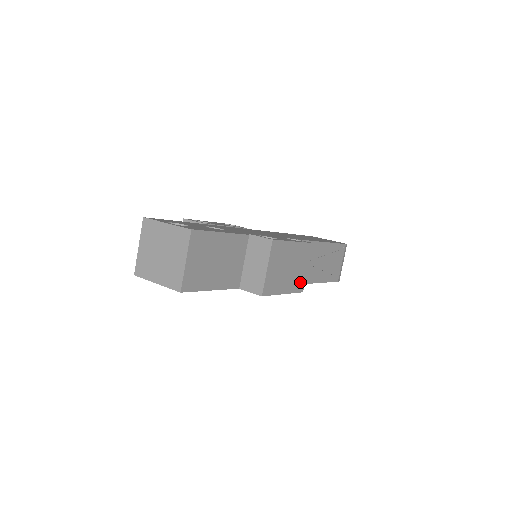
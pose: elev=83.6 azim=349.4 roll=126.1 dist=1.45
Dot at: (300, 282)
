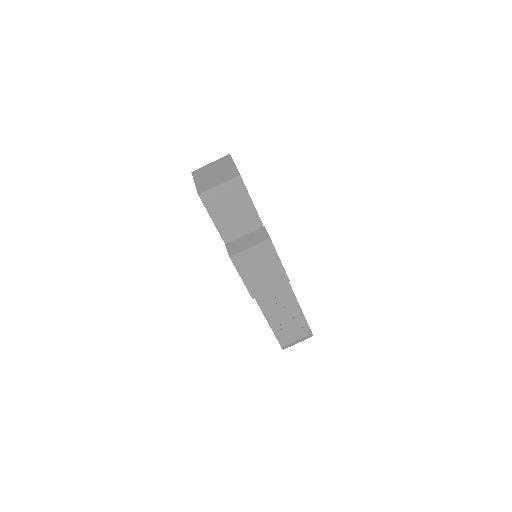
Dot at: (258, 290)
